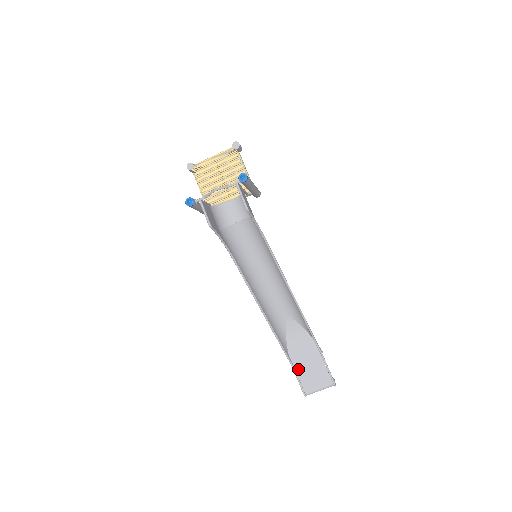
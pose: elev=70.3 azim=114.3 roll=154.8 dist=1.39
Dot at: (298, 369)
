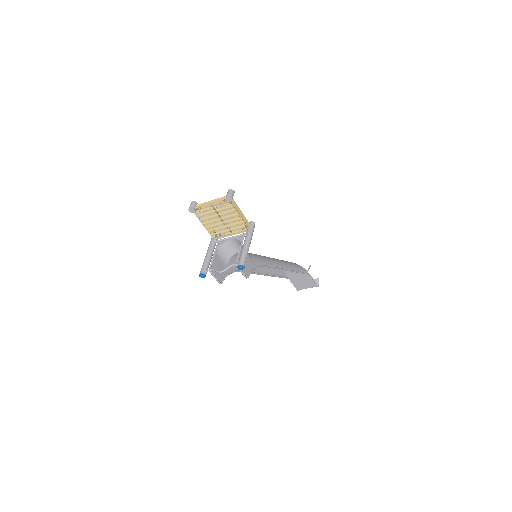
Dot at: (293, 280)
